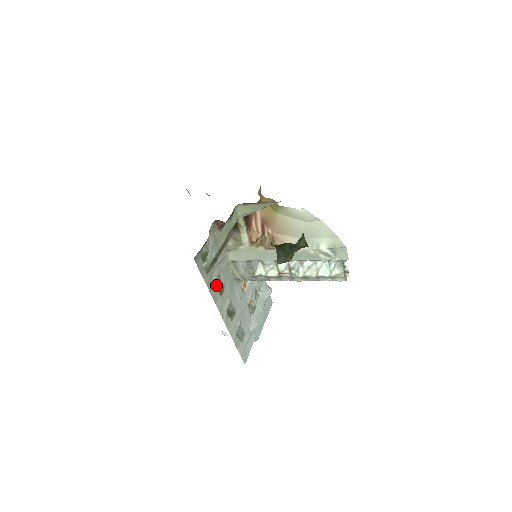
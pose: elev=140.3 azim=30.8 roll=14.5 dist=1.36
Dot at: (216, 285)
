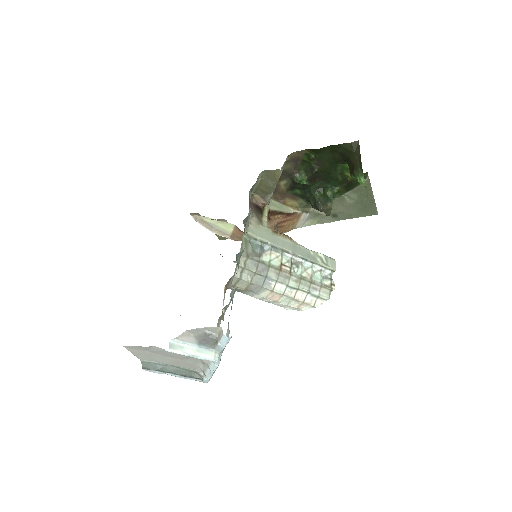
Dot at: (244, 224)
